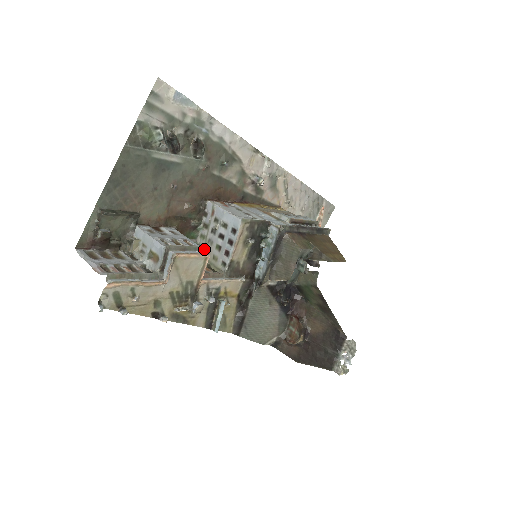
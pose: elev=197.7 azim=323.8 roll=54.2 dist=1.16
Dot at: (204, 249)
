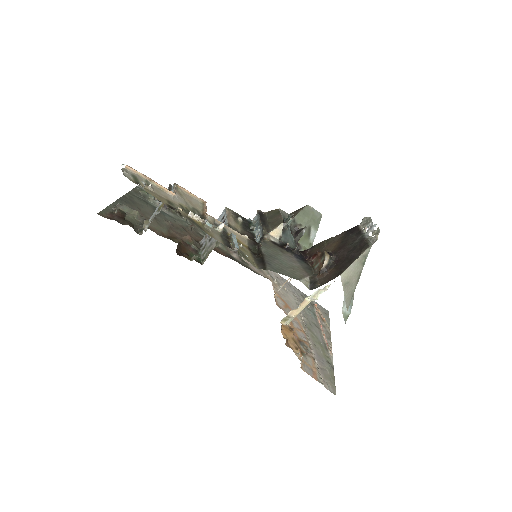
Dot at: occluded
